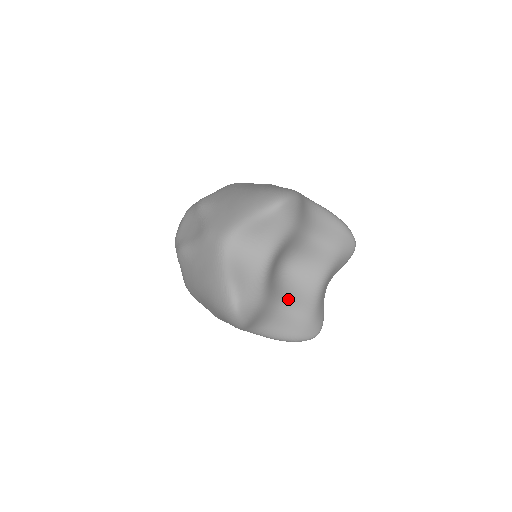
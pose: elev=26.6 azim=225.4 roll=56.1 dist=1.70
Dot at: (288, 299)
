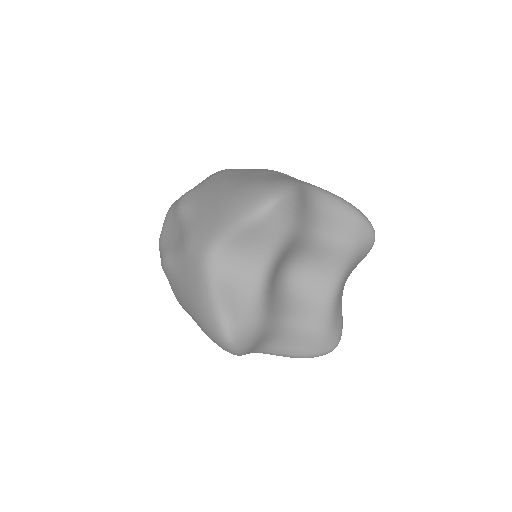
Dot at: (296, 312)
